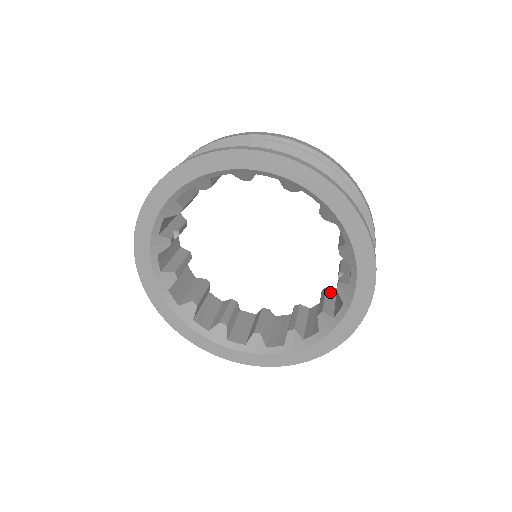
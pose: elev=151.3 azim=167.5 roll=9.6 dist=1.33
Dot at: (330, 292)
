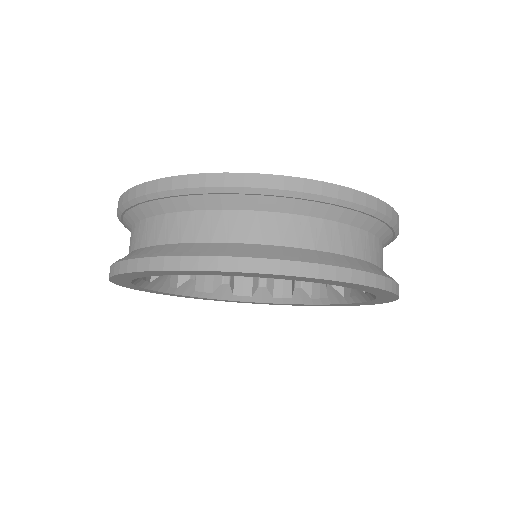
Dot at: occluded
